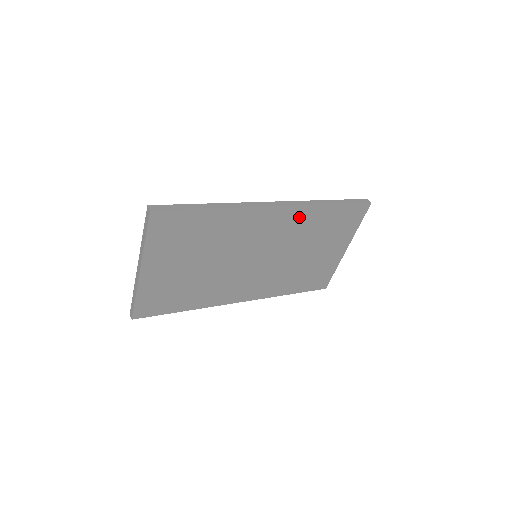
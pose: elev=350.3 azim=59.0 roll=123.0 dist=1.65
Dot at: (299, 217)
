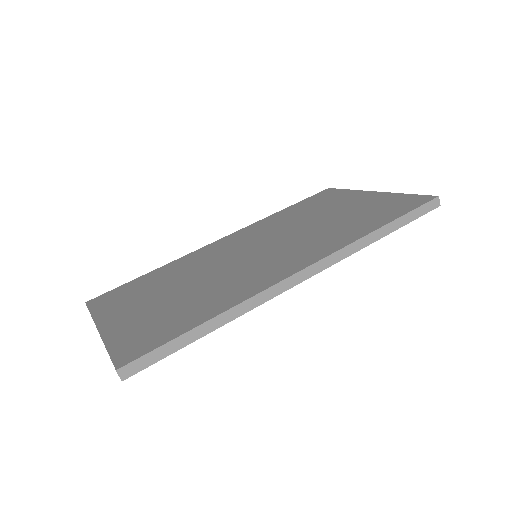
Dot at: occluded
